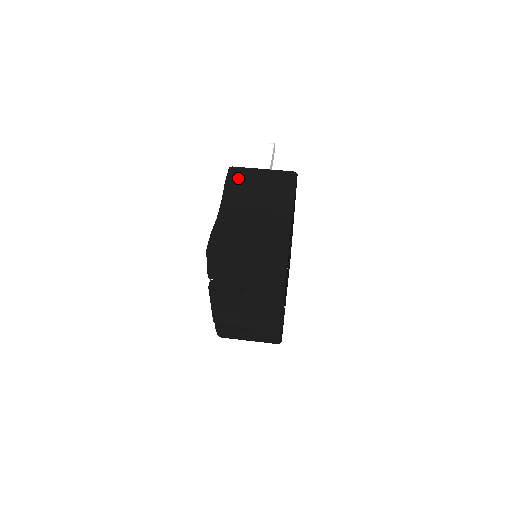
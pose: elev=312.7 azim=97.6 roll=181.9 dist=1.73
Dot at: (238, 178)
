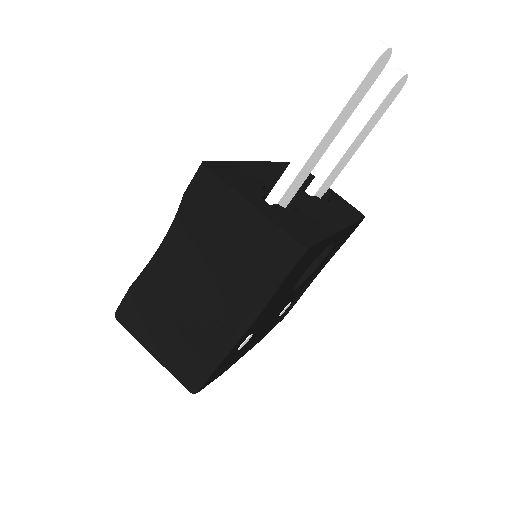
Dot at: (200, 204)
